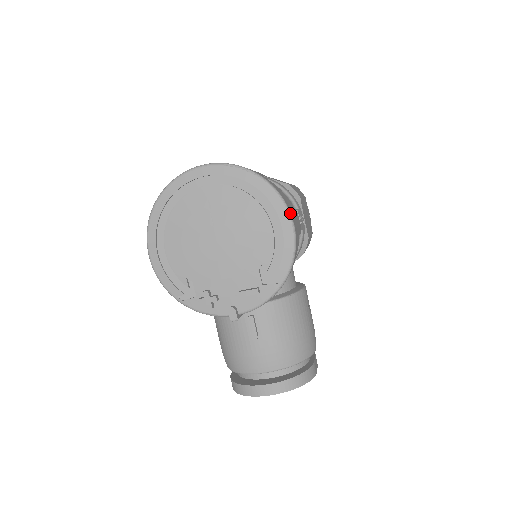
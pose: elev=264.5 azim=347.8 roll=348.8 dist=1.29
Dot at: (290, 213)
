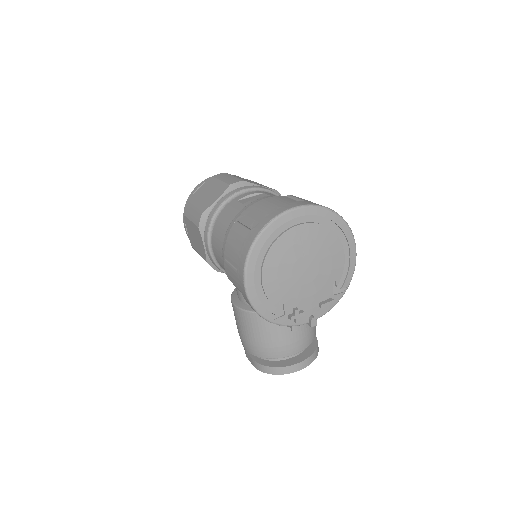
Dot at: (354, 239)
